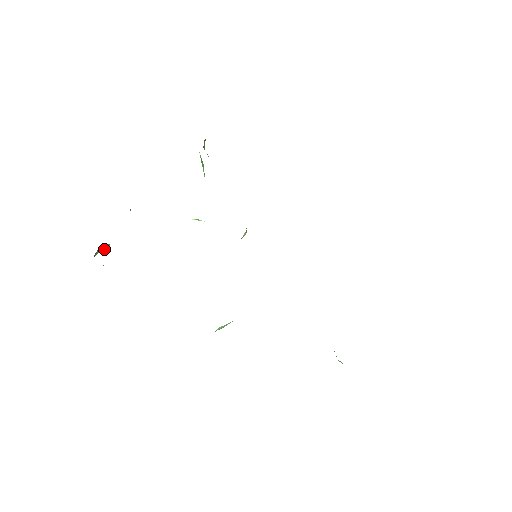
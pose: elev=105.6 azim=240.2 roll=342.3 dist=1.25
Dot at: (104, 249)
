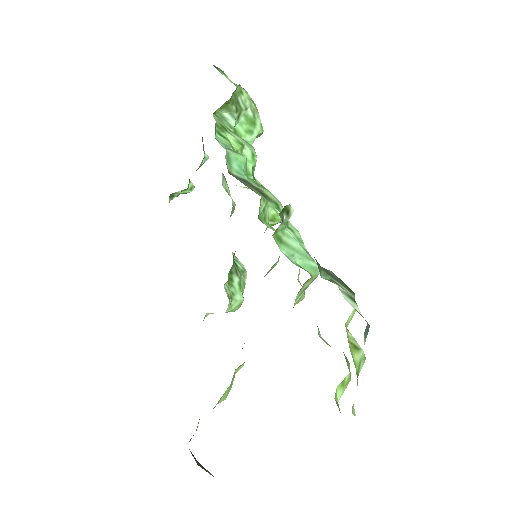
Dot at: (185, 192)
